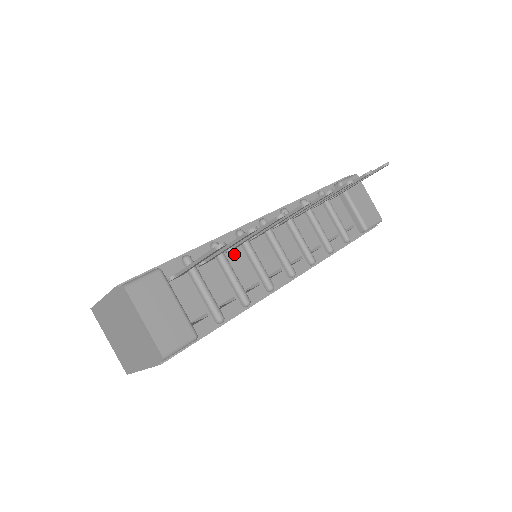
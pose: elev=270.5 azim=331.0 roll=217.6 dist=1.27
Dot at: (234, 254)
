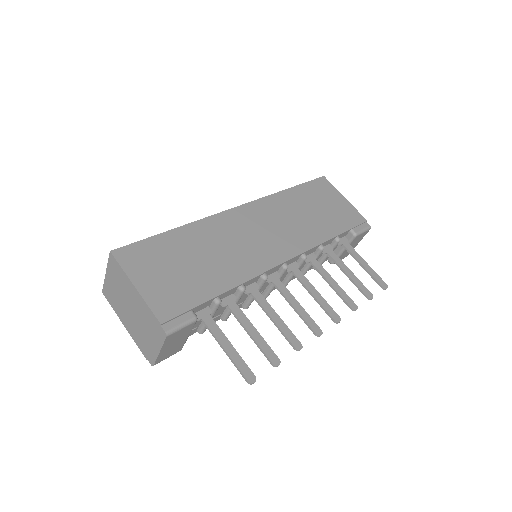
Dot at: occluded
